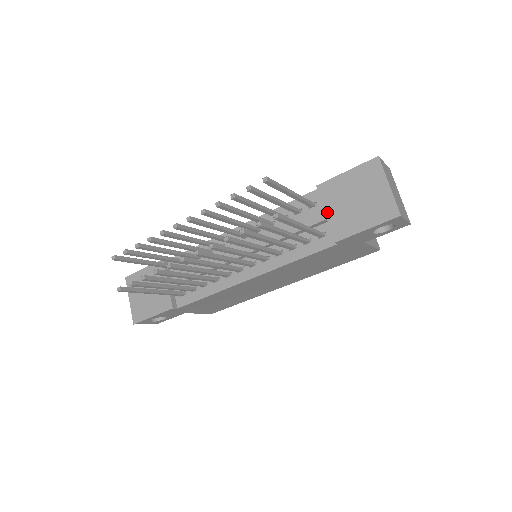
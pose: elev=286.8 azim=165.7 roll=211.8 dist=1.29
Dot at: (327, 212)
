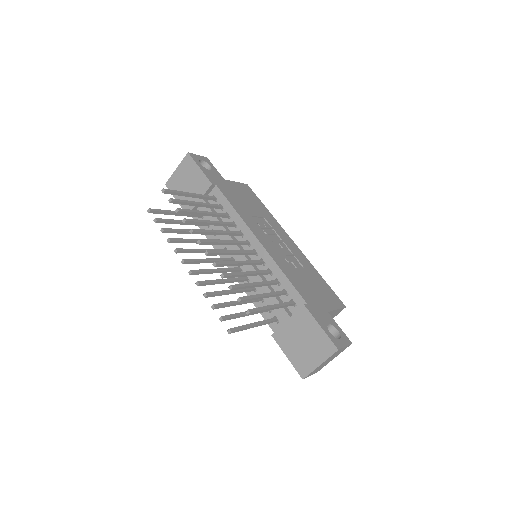
Dot at: (289, 321)
